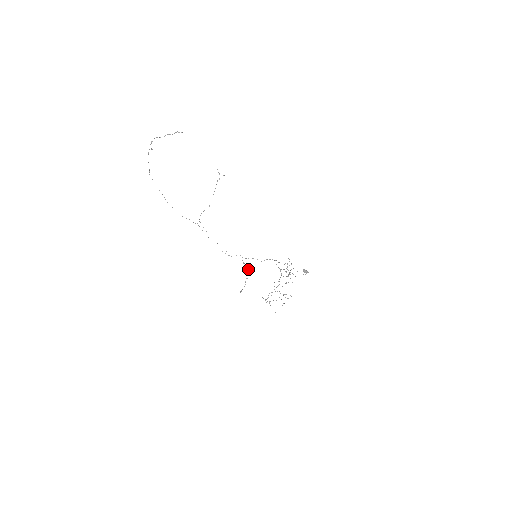
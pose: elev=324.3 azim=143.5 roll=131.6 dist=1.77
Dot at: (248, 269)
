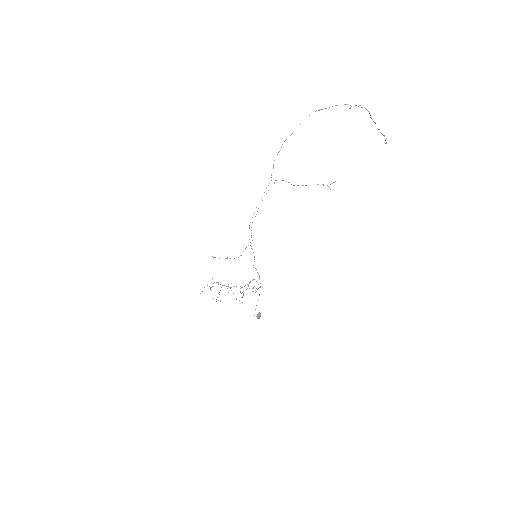
Dot at: (241, 255)
